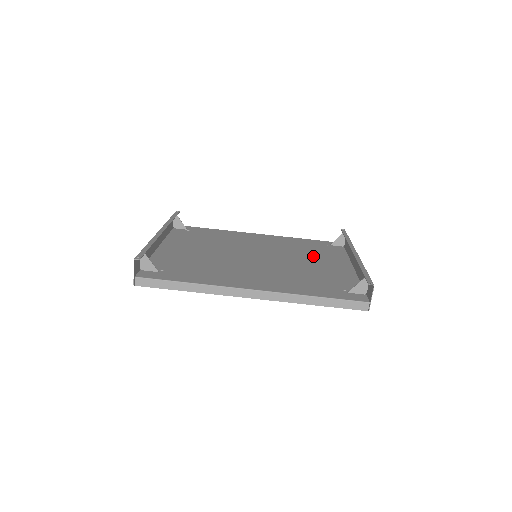
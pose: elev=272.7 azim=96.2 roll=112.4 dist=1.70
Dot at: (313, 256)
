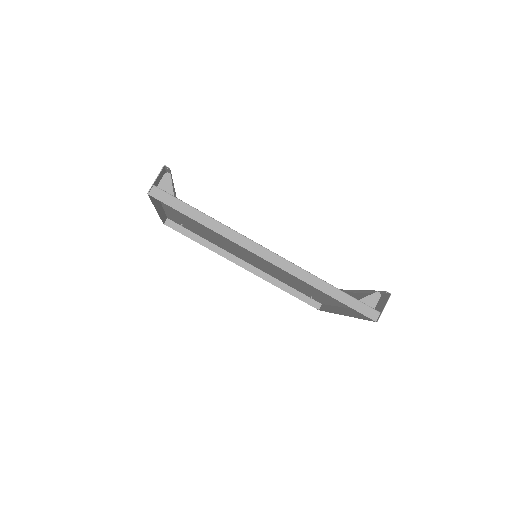
Dot at: (305, 287)
